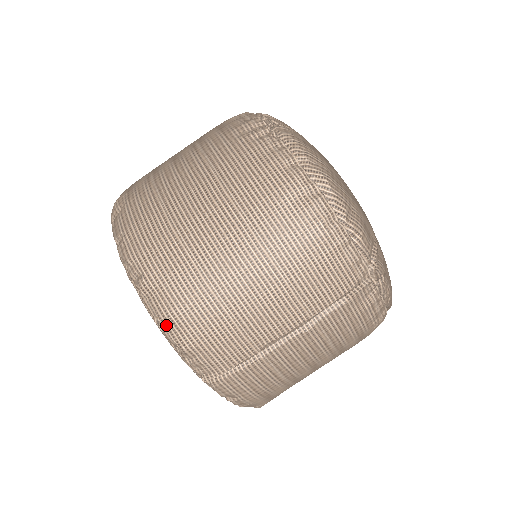
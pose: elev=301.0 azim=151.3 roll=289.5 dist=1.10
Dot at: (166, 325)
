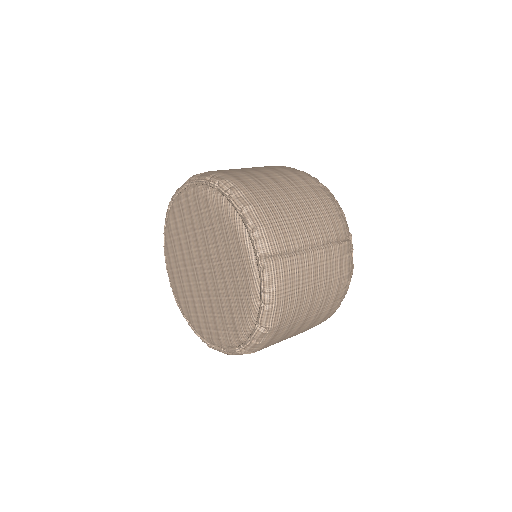
Dot at: (247, 211)
